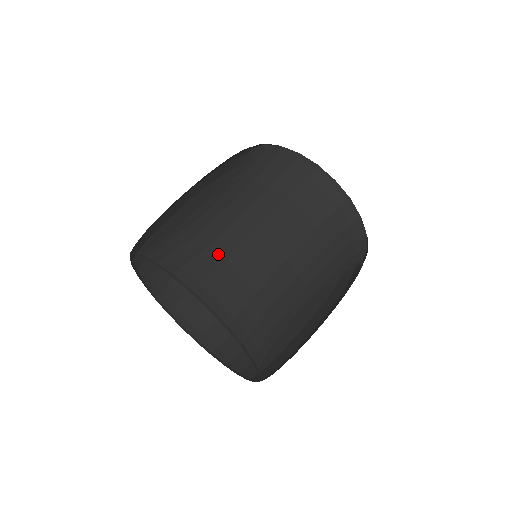
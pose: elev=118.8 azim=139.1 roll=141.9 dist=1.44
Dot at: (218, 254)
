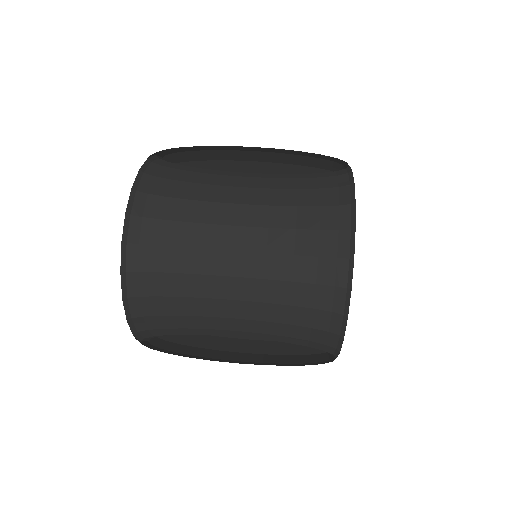
Dot at: (195, 178)
